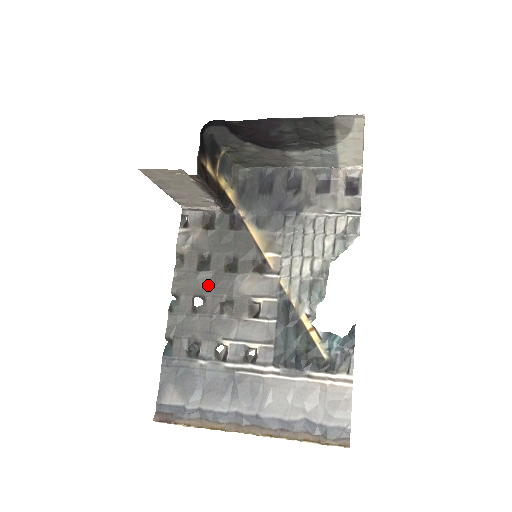
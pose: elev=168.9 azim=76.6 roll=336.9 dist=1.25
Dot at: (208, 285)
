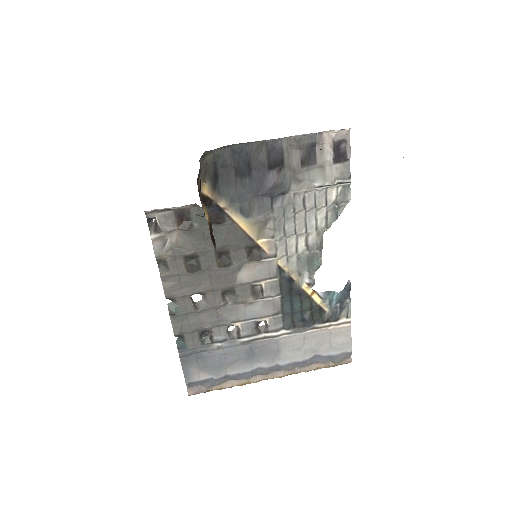
Dot at: (204, 282)
